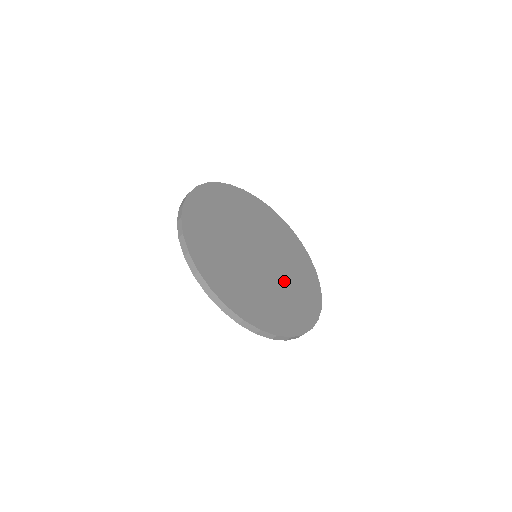
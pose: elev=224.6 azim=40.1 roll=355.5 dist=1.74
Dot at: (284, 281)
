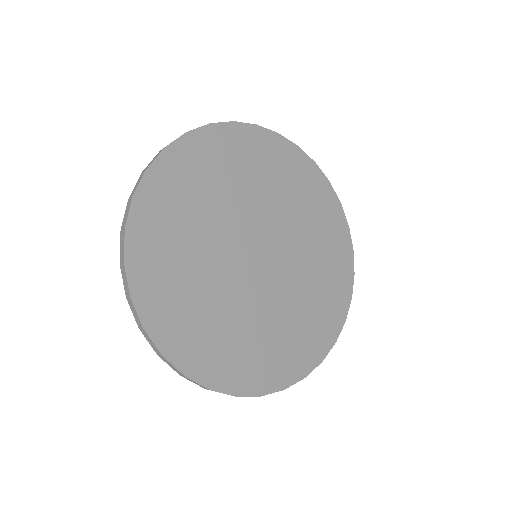
Dot at: (299, 283)
